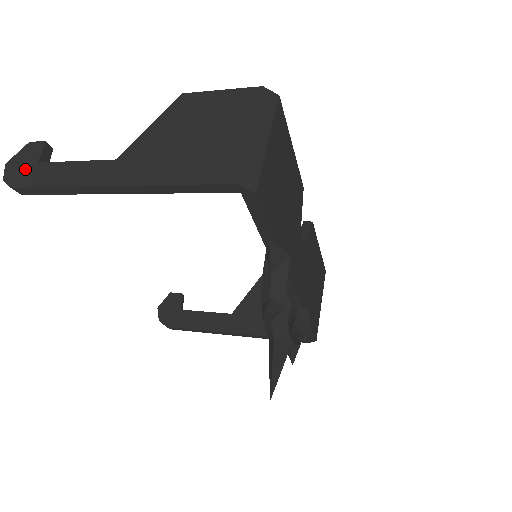
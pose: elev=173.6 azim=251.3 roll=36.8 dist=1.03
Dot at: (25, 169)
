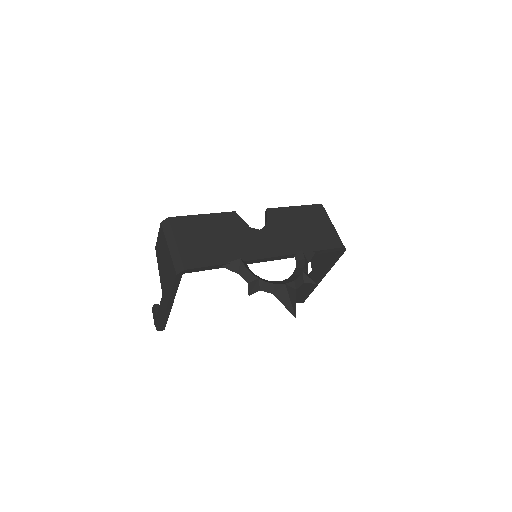
Dot at: (157, 321)
